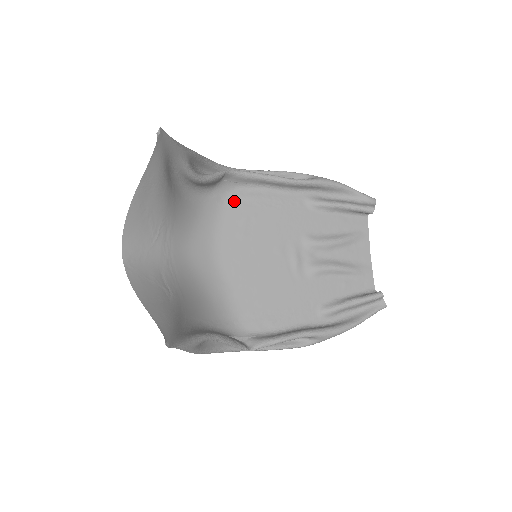
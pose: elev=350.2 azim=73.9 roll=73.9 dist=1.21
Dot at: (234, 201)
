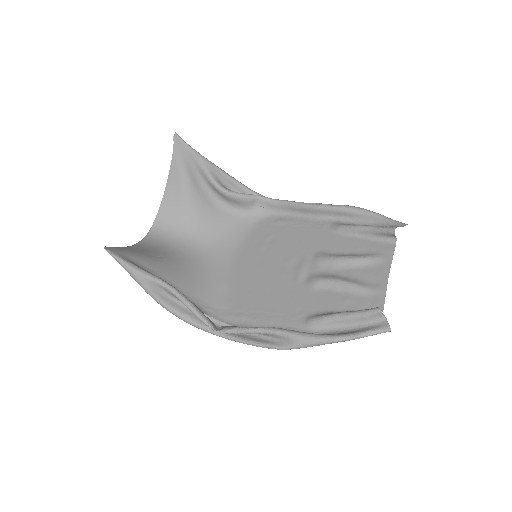
Dot at: (265, 224)
